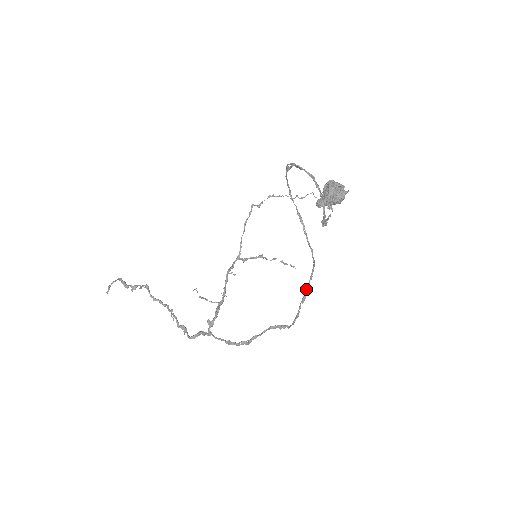
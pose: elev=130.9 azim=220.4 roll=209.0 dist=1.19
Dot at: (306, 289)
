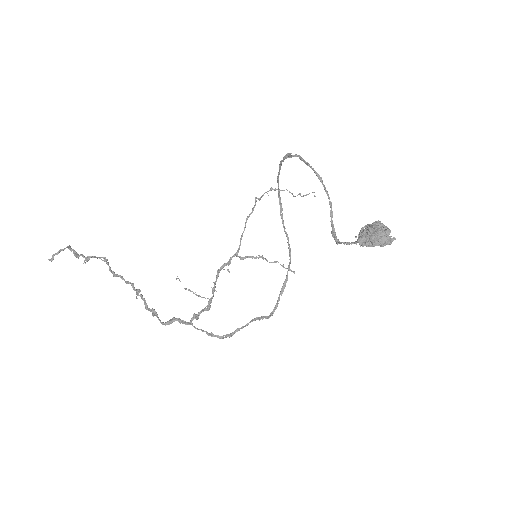
Dot at: (285, 280)
